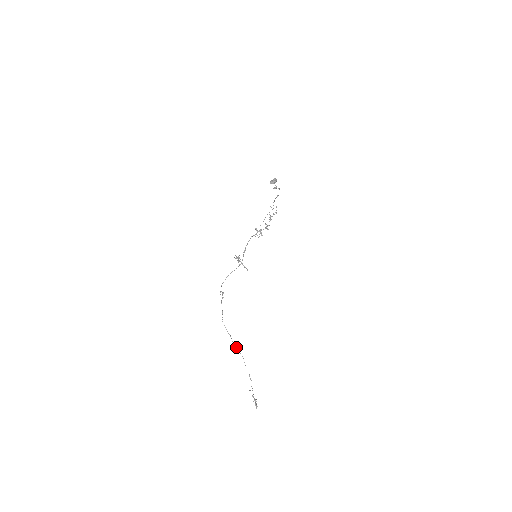
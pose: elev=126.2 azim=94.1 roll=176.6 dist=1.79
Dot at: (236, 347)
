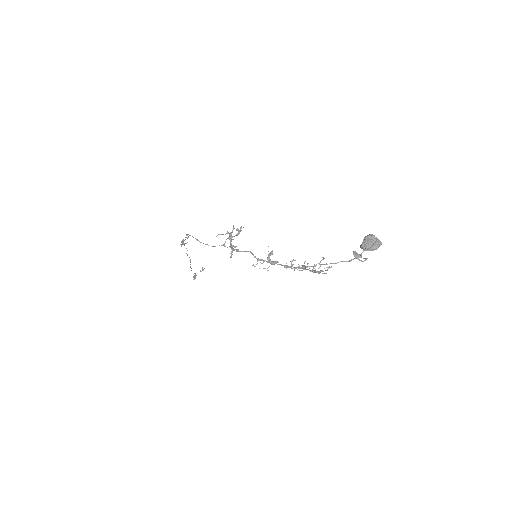
Dot at: occluded
